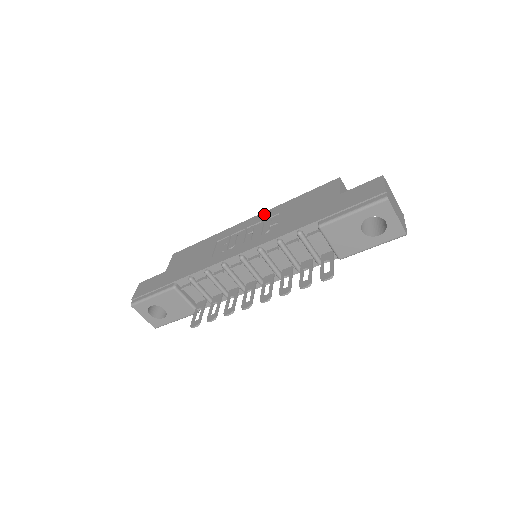
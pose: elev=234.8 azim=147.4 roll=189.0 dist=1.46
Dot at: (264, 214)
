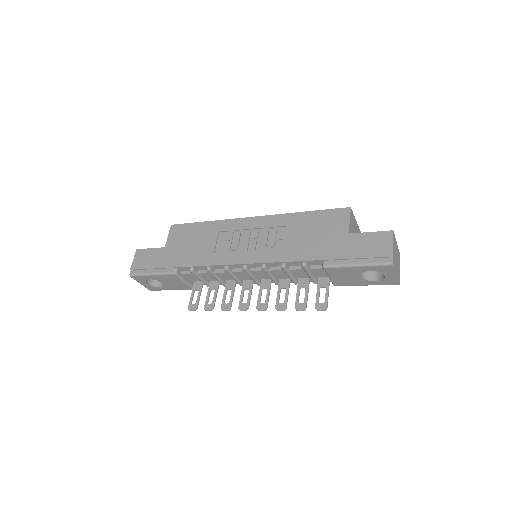
Dot at: (270, 219)
